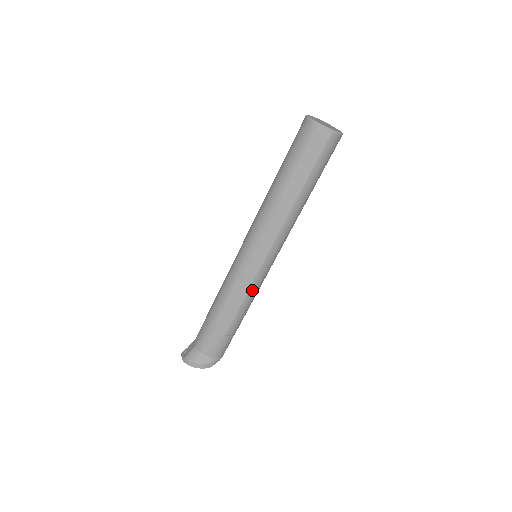
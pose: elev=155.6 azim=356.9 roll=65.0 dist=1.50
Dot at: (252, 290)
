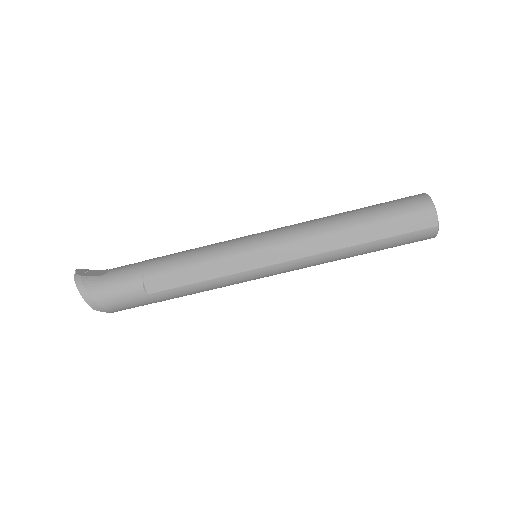
Dot at: (222, 280)
